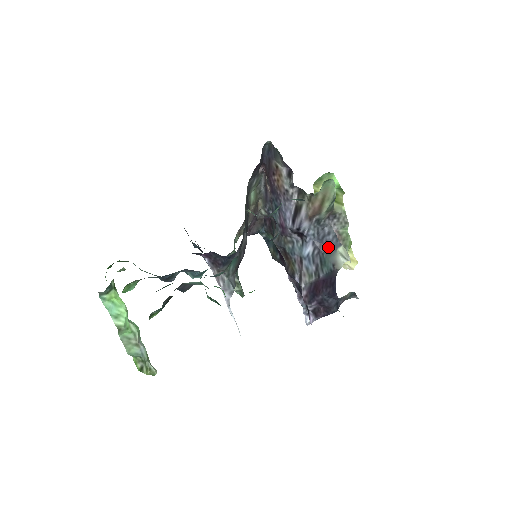
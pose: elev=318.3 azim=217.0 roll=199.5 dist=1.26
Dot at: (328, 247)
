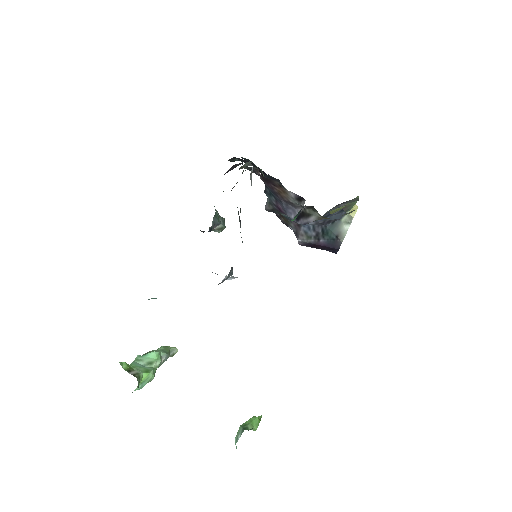
Dot at: (332, 220)
